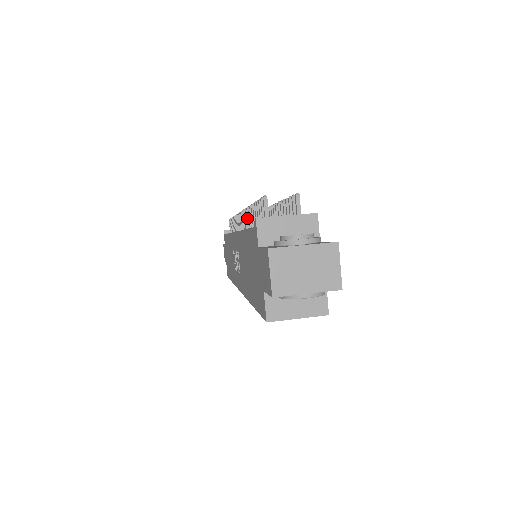
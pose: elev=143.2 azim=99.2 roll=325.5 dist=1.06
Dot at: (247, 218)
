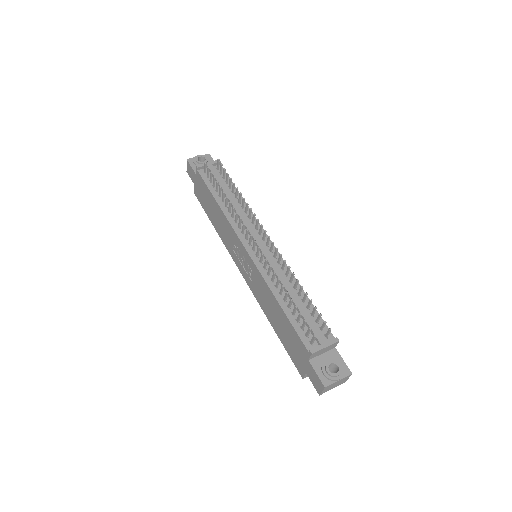
Dot at: (273, 277)
